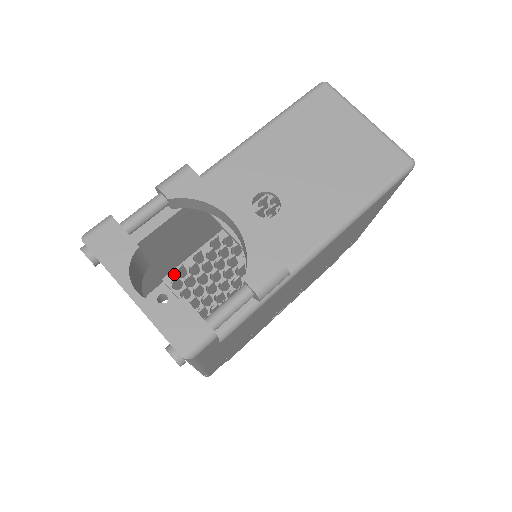
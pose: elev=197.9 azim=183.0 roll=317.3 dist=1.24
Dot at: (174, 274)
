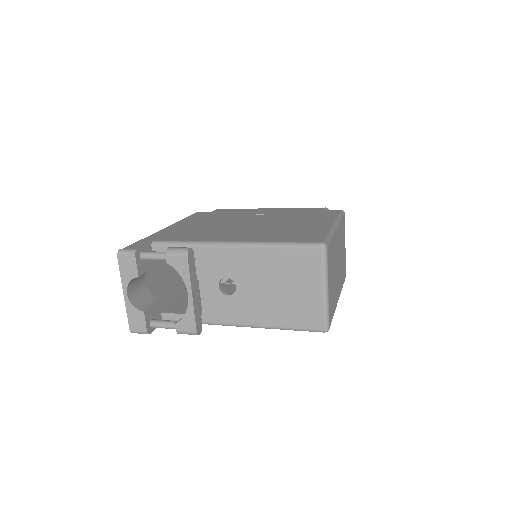
Dot at: occluded
